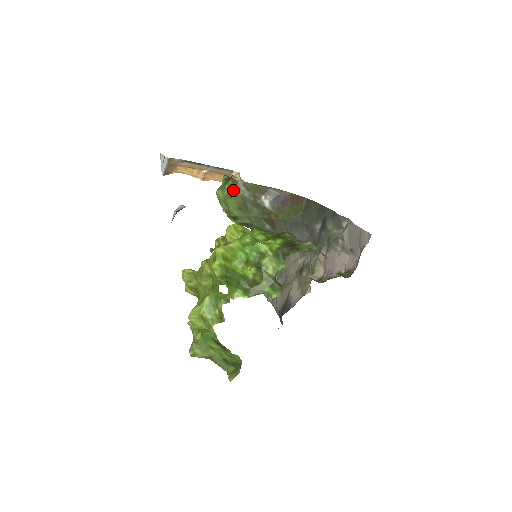
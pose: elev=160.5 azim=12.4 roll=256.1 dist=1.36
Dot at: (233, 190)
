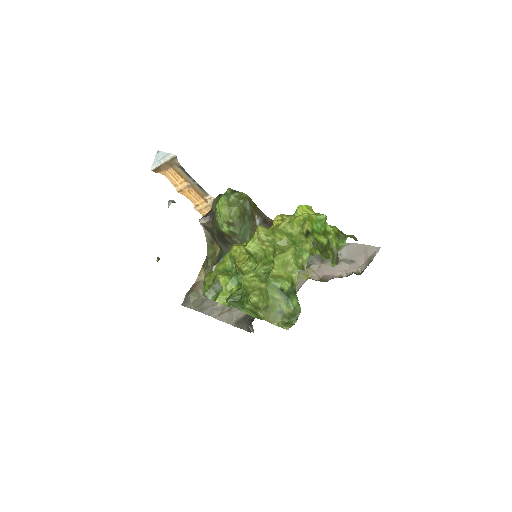
Dot at: (240, 200)
